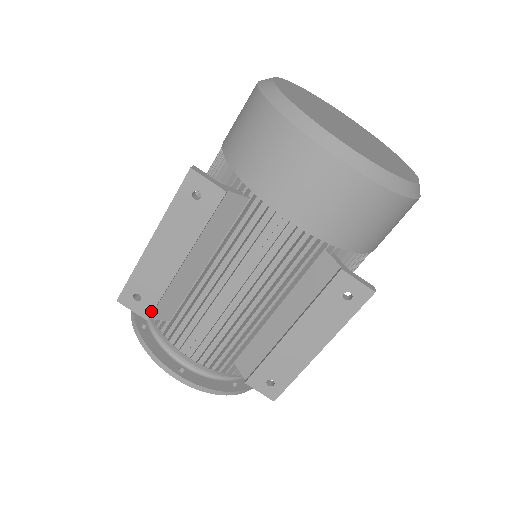
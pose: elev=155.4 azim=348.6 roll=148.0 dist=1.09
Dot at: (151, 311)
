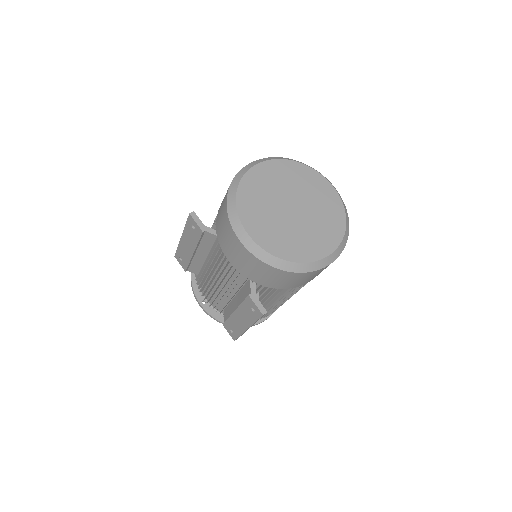
Dot at: (186, 269)
